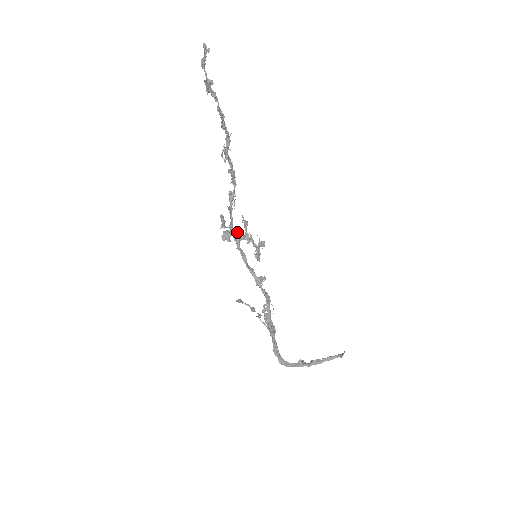
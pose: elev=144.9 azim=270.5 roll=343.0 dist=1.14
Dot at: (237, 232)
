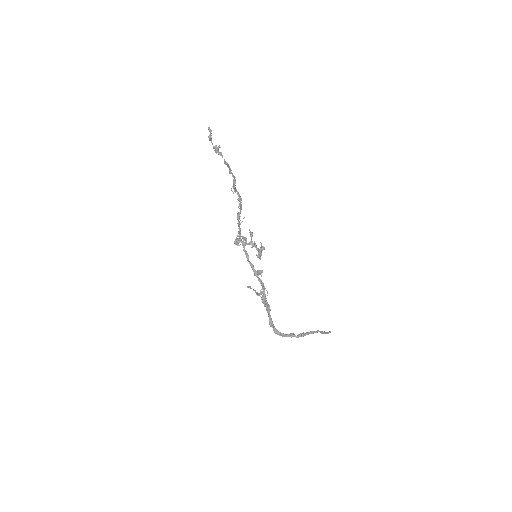
Dot at: (245, 240)
